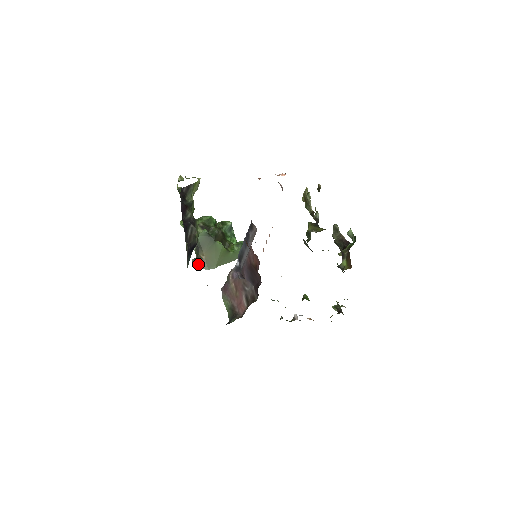
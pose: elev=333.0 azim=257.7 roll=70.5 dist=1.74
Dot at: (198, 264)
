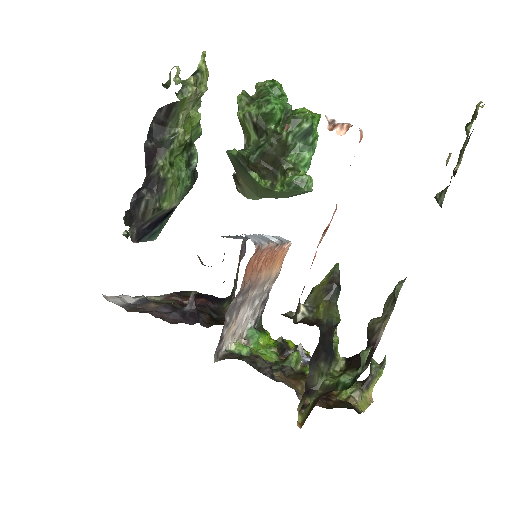
Dot at: (236, 185)
